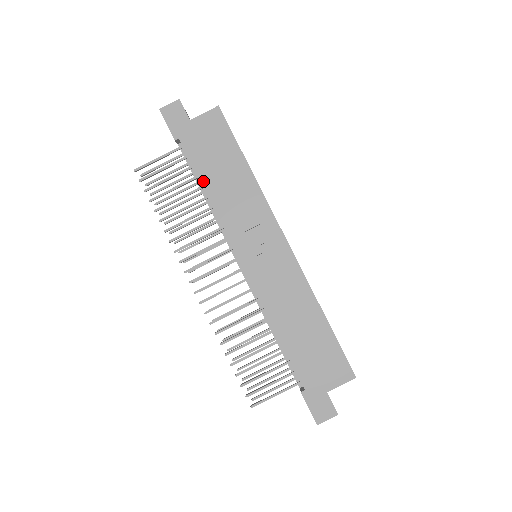
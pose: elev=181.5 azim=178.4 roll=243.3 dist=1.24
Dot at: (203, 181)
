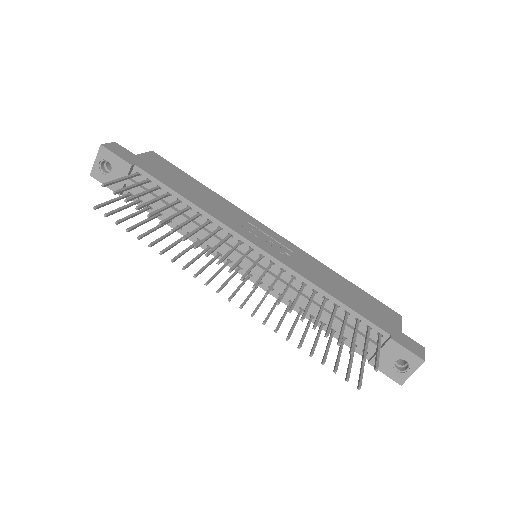
Dot at: (179, 193)
